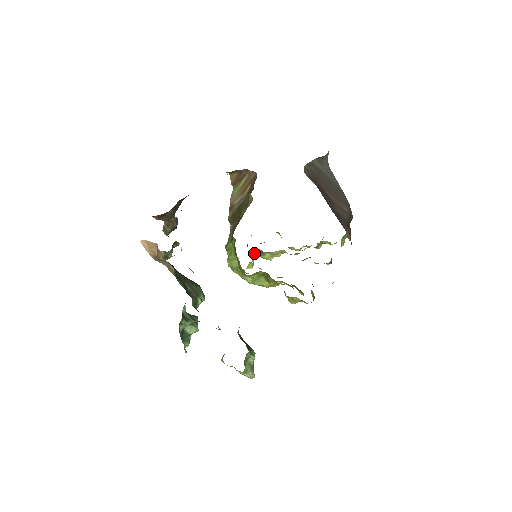
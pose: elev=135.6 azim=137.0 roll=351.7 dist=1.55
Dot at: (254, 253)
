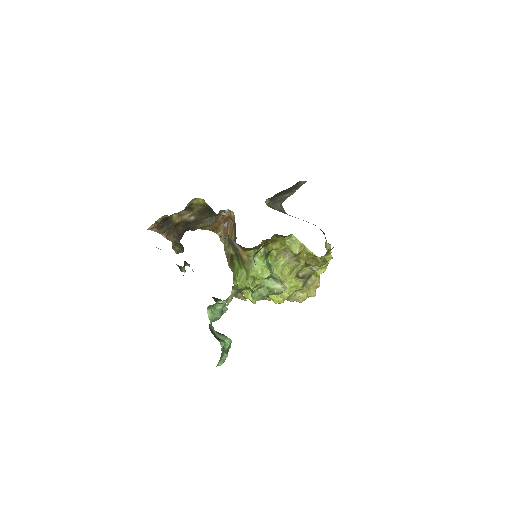
Dot at: occluded
